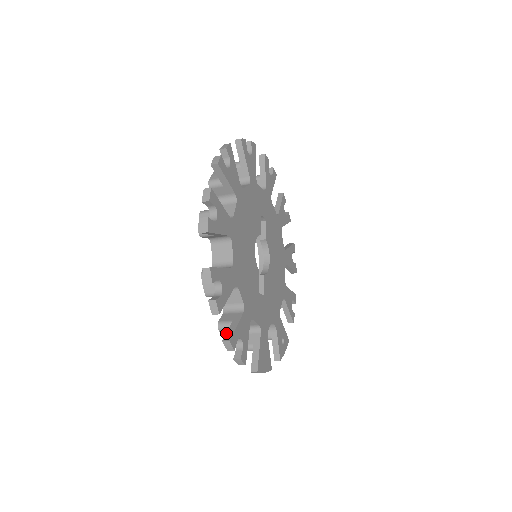
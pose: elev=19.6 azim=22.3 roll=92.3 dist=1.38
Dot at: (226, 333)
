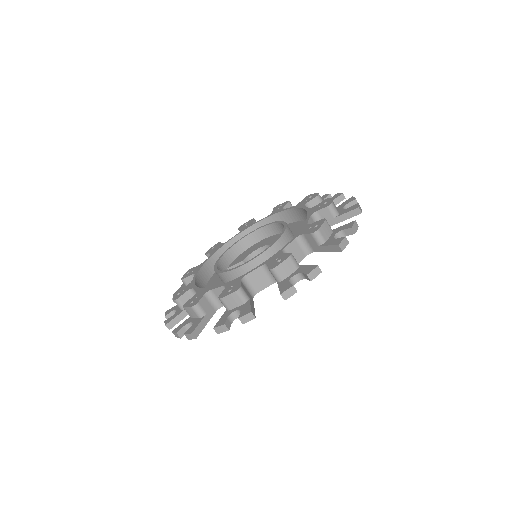
Dot at: (173, 319)
